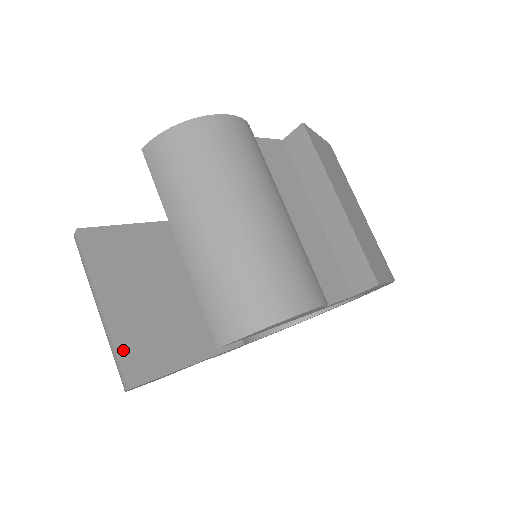
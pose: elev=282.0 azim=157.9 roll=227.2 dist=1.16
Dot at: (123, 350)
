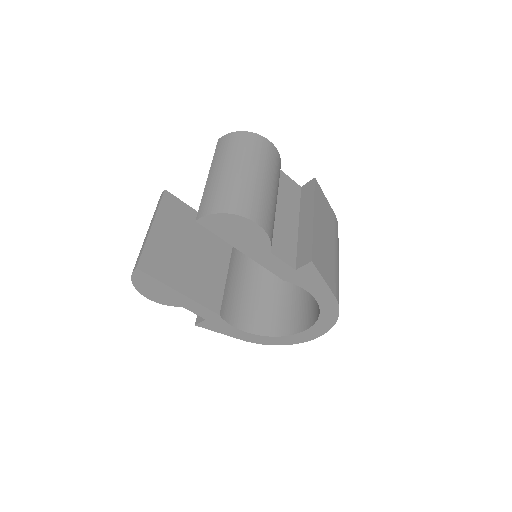
Dot at: (146, 250)
